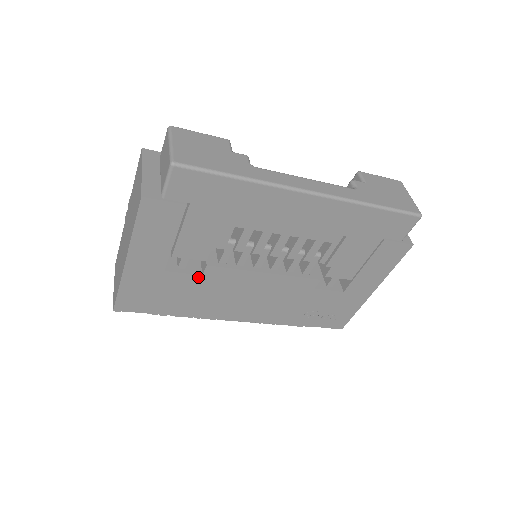
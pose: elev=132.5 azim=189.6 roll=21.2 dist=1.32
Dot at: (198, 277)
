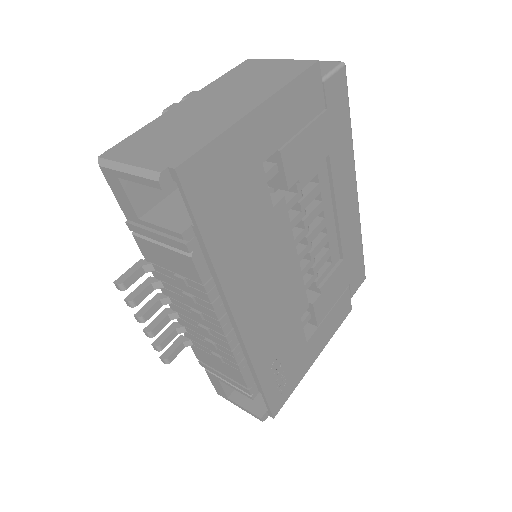
Dot at: (269, 206)
